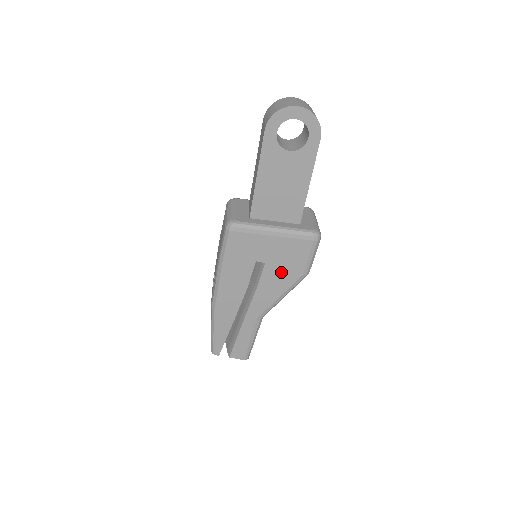
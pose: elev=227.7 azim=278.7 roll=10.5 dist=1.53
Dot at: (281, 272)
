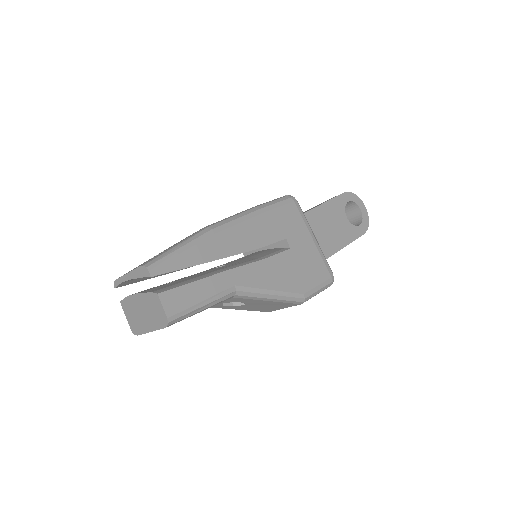
Dot at: (293, 271)
